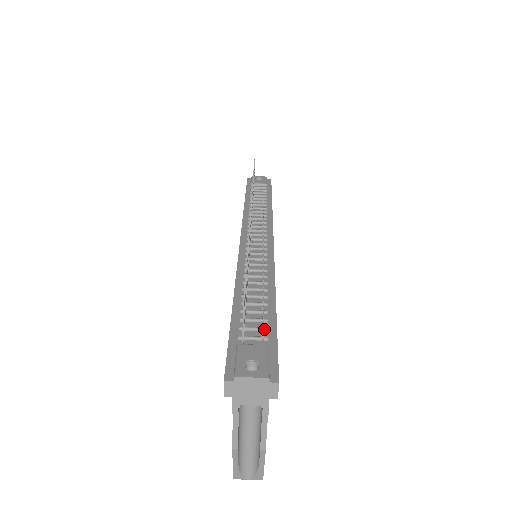
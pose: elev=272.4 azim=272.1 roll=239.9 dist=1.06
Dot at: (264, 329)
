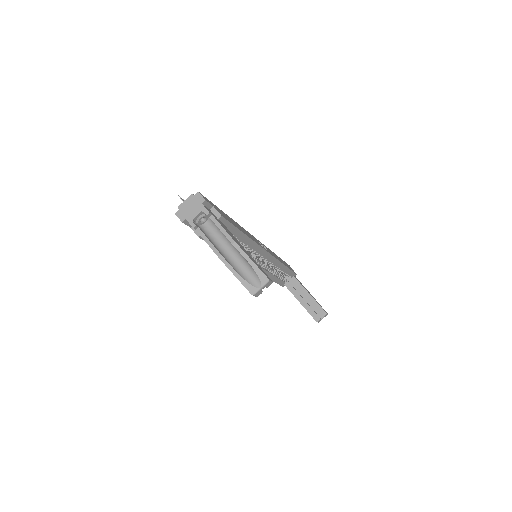
Dot at: occluded
